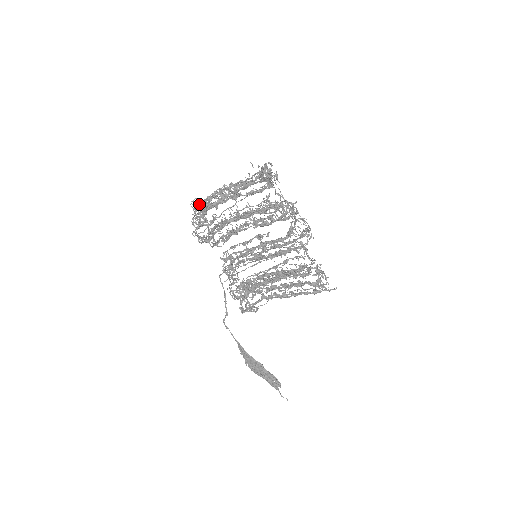
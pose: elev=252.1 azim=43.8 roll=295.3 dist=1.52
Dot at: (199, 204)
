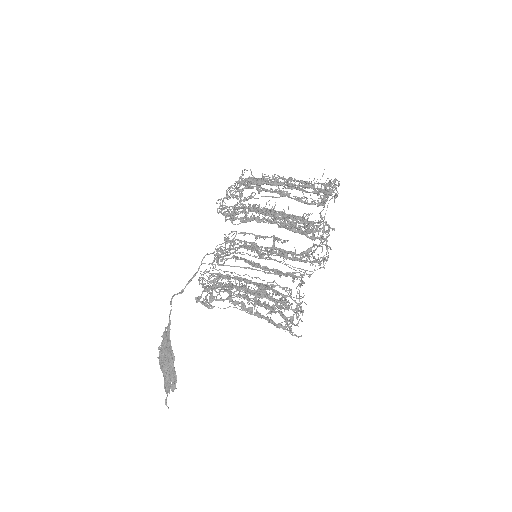
Dot at: (249, 177)
